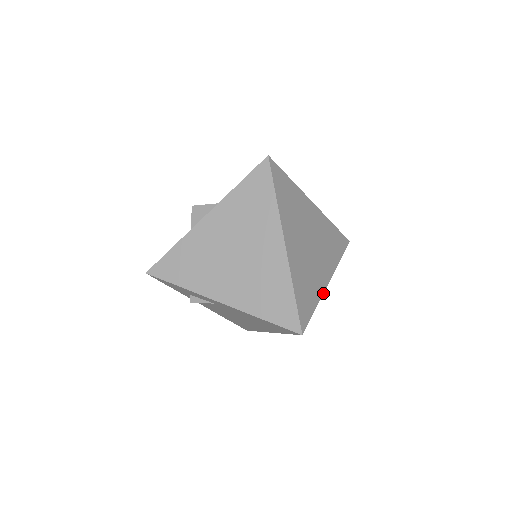
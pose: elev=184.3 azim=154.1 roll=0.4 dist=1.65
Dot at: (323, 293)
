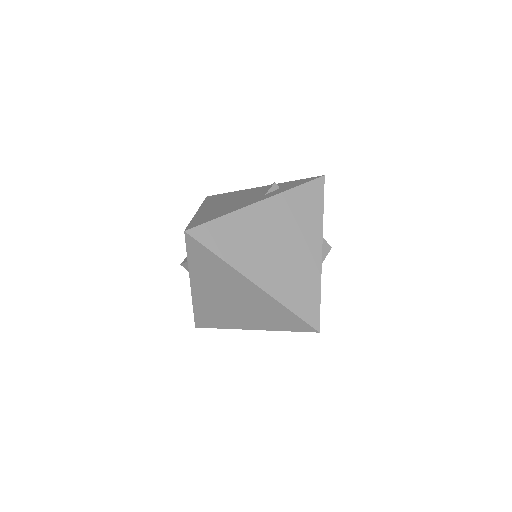
Dot at: (321, 270)
